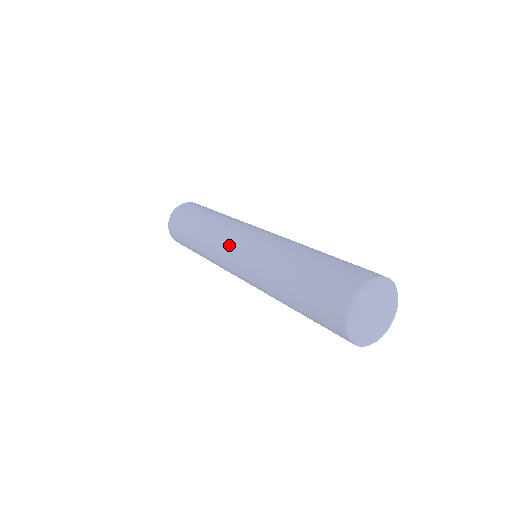
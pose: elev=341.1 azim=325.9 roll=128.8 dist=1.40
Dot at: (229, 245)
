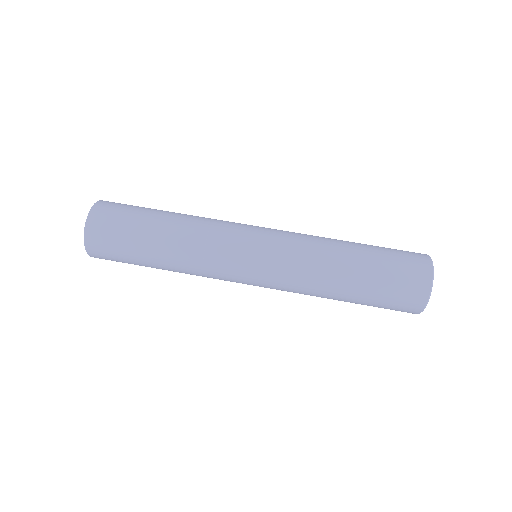
Dot at: (239, 274)
